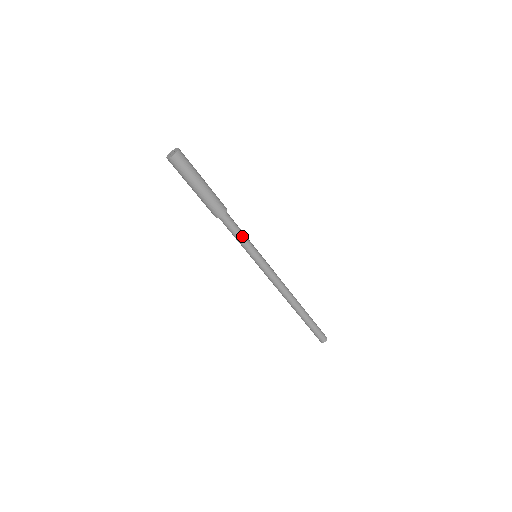
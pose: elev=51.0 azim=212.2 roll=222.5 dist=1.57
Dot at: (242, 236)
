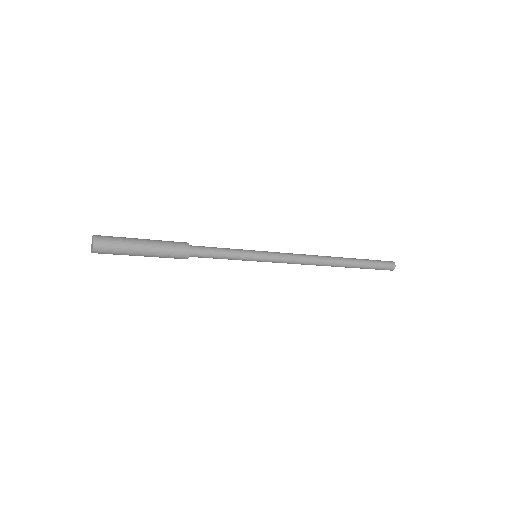
Dot at: (224, 258)
